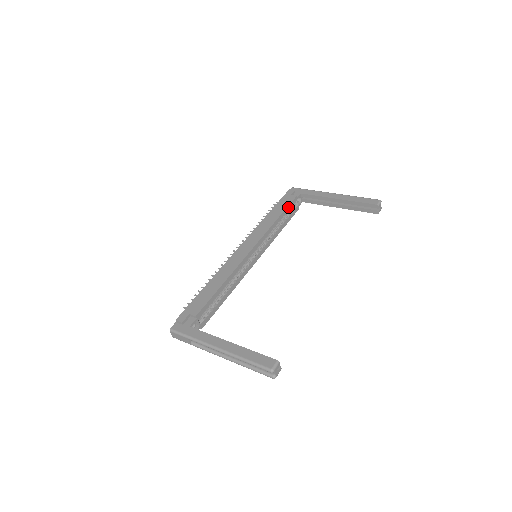
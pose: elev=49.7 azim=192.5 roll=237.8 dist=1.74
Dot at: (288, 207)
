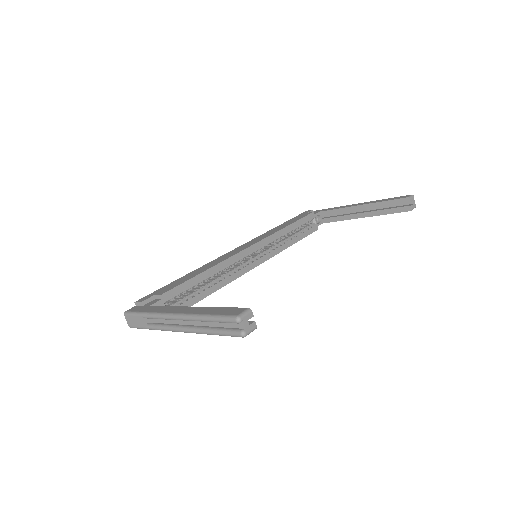
Dot at: (302, 219)
